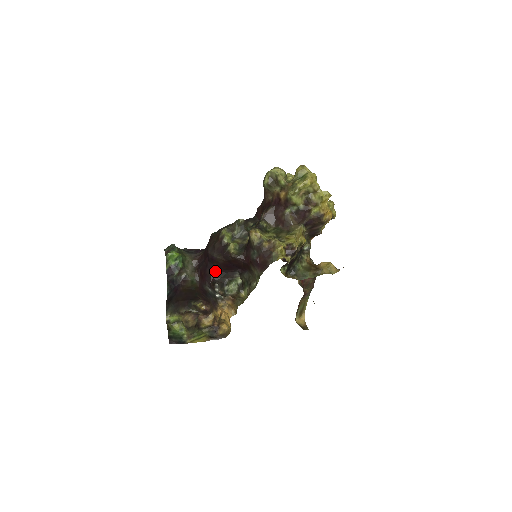
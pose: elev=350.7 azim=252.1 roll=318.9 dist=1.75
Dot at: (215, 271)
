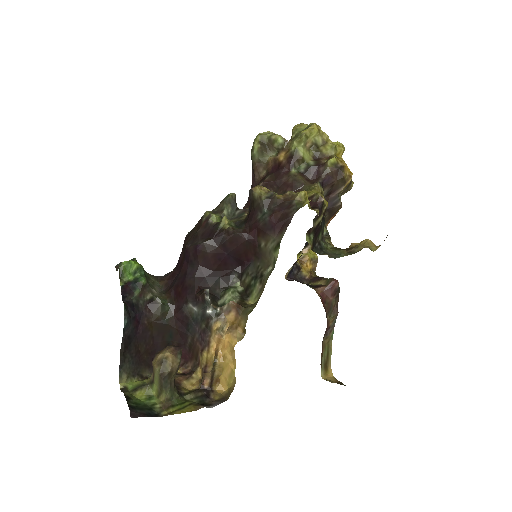
Dot at: (200, 277)
